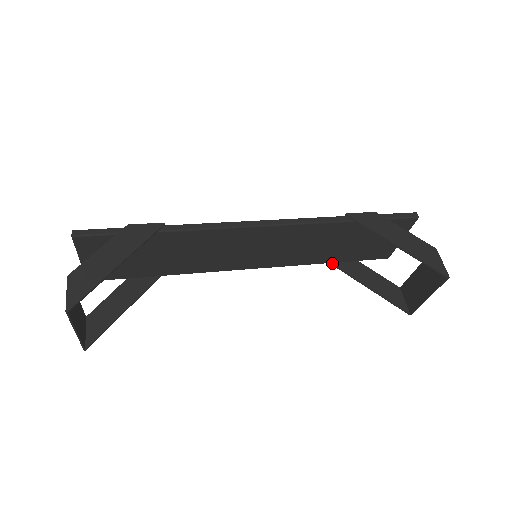
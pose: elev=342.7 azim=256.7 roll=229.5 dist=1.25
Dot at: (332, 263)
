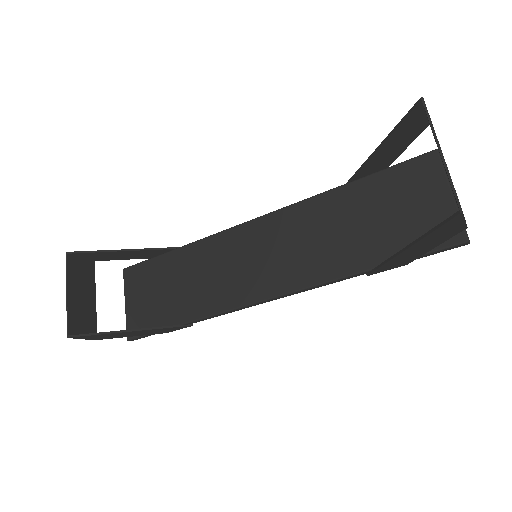
Dot at: (374, 269)
